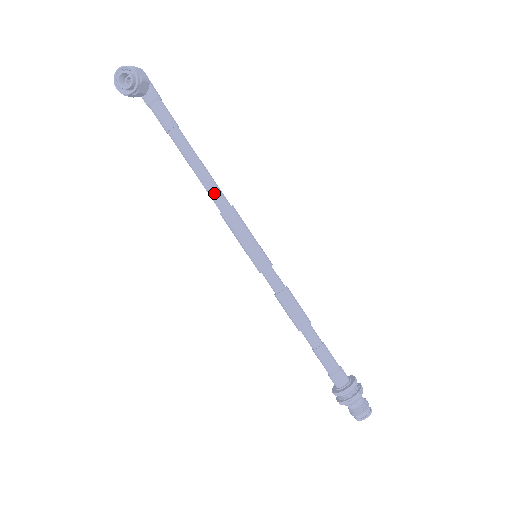
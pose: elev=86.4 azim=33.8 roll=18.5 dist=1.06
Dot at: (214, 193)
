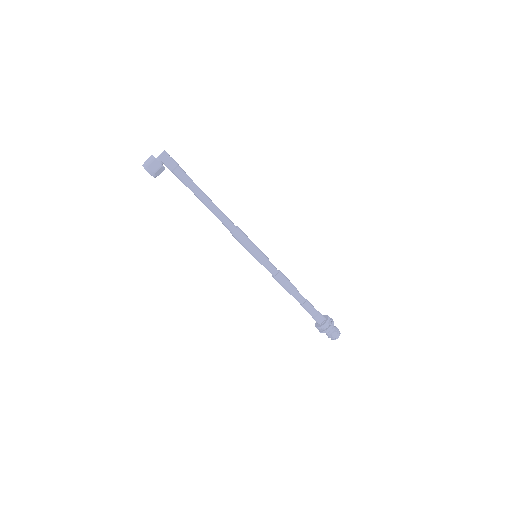
Dot at: (222, 223)
